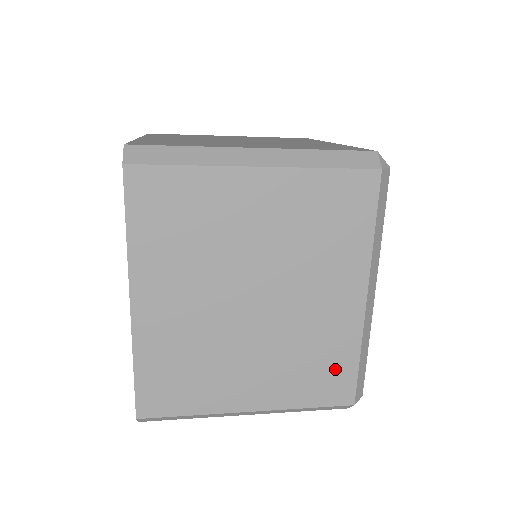
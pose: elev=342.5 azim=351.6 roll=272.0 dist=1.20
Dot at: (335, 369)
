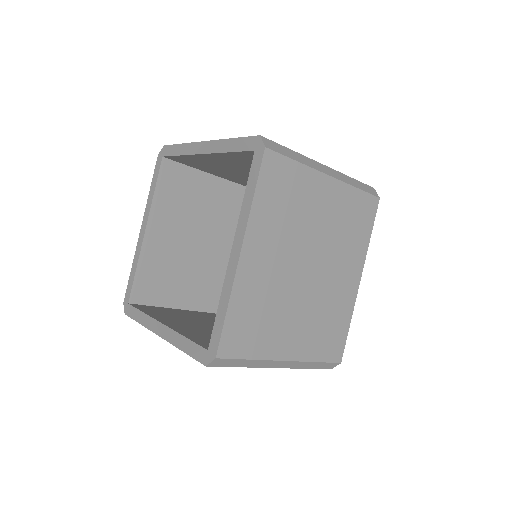
Dot at: (337, 332)
